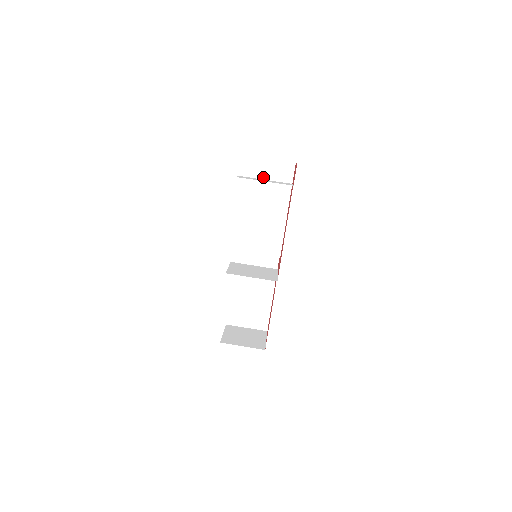
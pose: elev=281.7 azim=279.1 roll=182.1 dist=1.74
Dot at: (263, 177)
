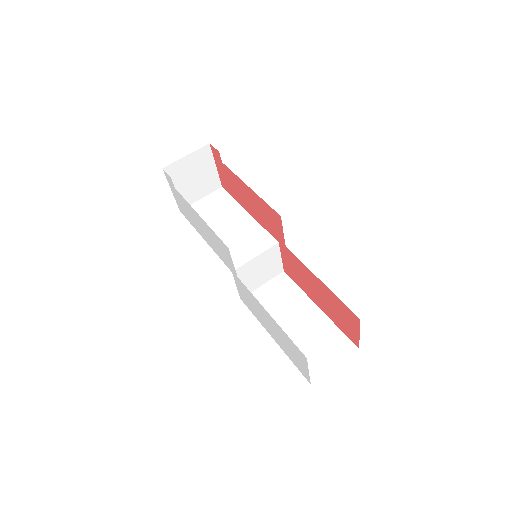
Dot at: (207, 212)
